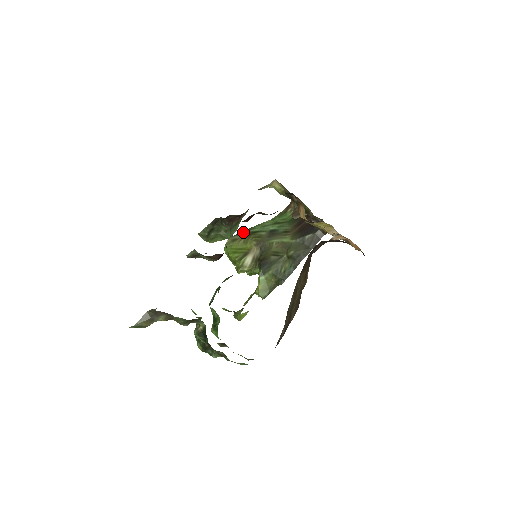
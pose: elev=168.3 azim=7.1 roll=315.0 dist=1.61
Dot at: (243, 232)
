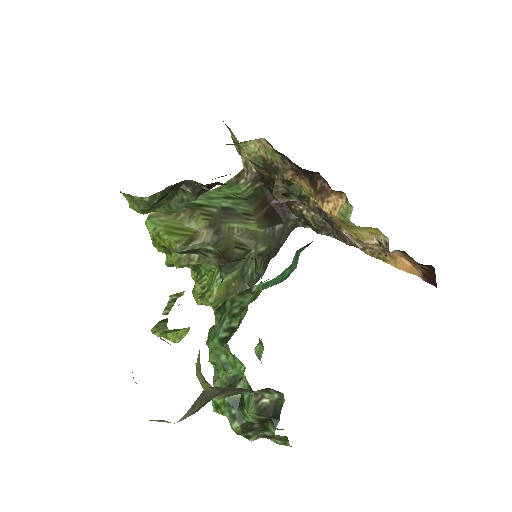
Dot at: occluded
